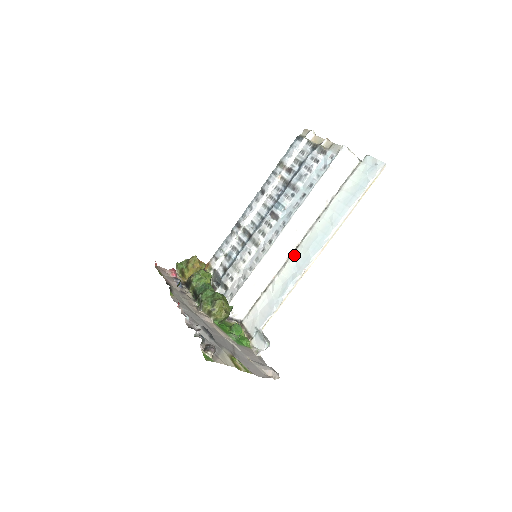
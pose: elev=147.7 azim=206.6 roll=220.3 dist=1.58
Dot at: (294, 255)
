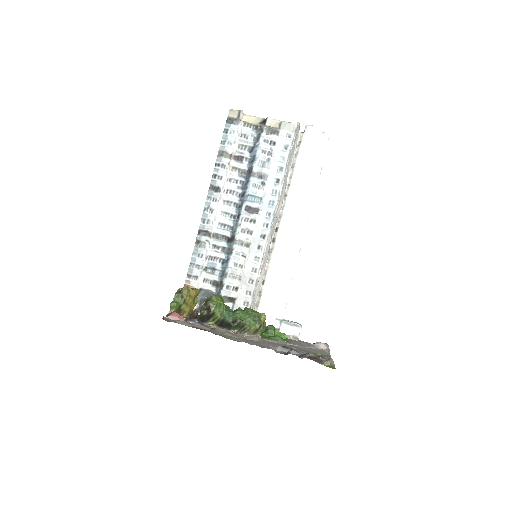
Dot at: (279, 239)
